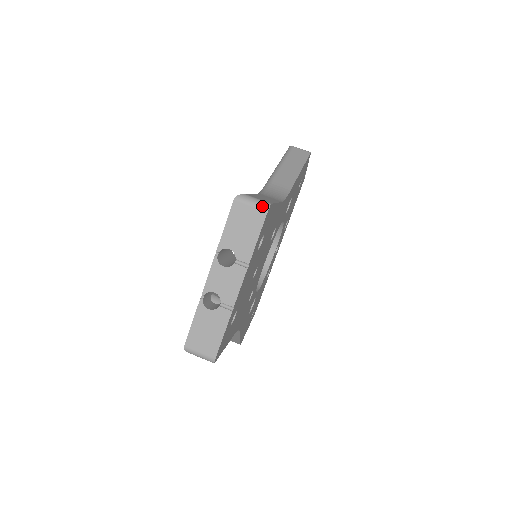
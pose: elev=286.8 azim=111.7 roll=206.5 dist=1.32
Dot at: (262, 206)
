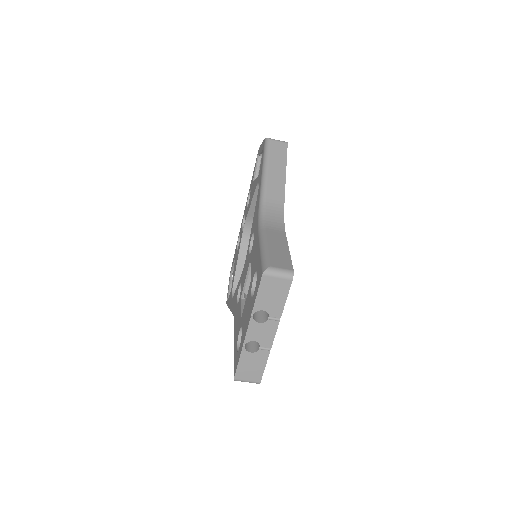
Dot at: (287, 276)
